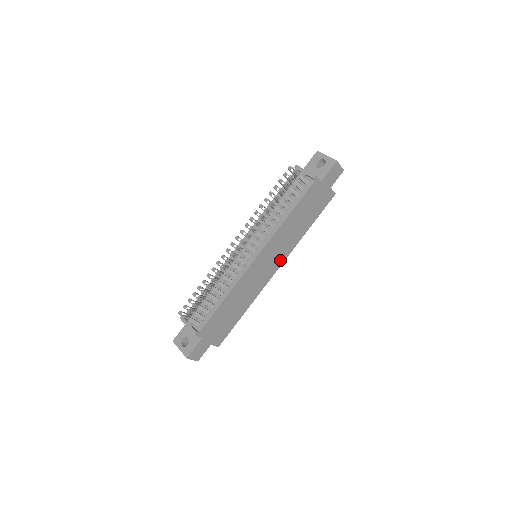
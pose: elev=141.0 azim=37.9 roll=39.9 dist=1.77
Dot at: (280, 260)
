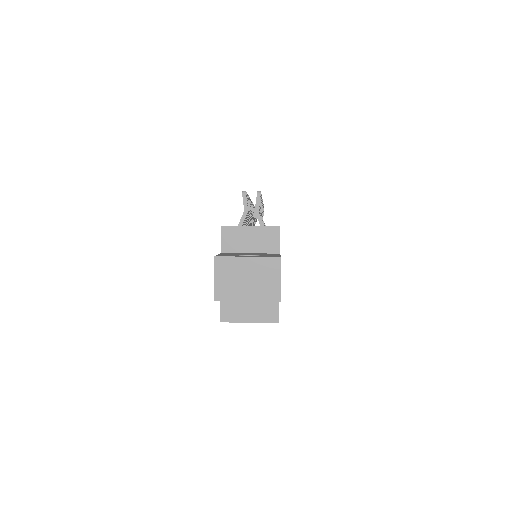
Dot at: occluded
